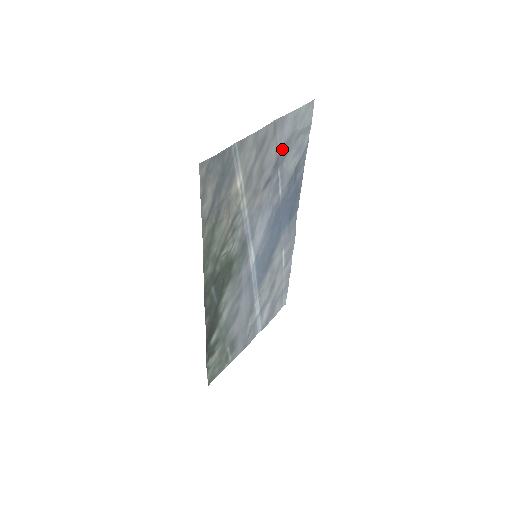
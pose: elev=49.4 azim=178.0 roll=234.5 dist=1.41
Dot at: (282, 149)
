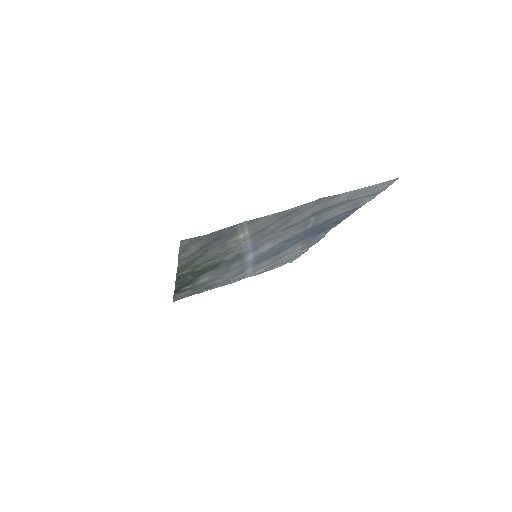
Dot at: (324, 208)
